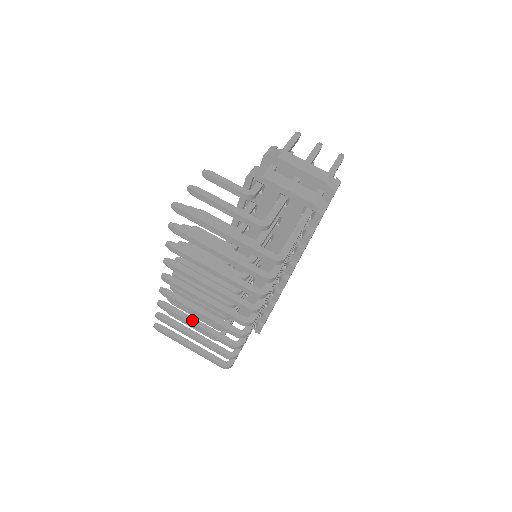
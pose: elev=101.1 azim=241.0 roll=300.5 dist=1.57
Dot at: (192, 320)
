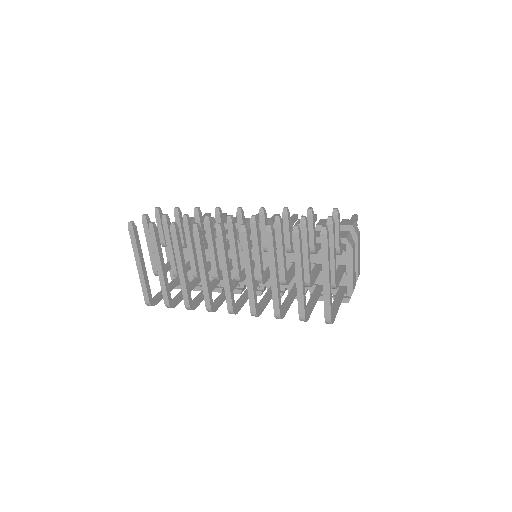
Dot at: (183, 262)
